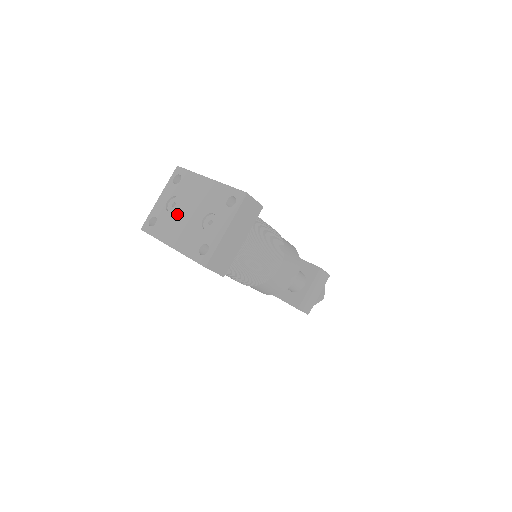
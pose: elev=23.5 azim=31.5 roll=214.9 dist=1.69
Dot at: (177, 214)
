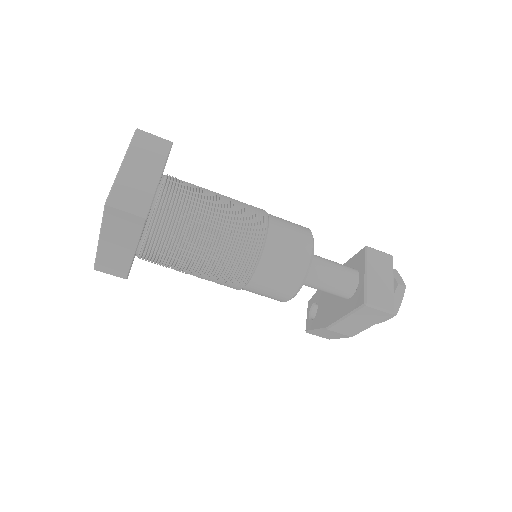
Dot at: occluded
